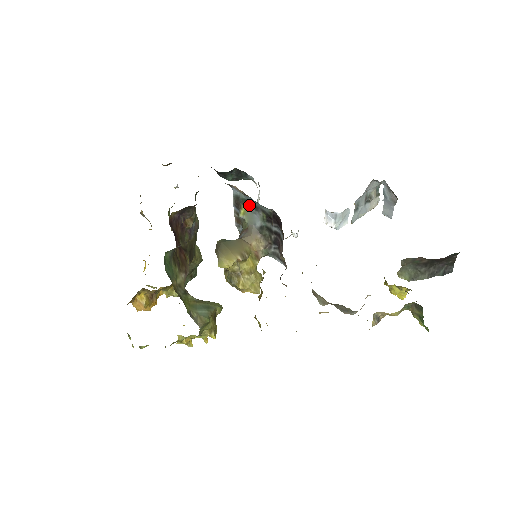
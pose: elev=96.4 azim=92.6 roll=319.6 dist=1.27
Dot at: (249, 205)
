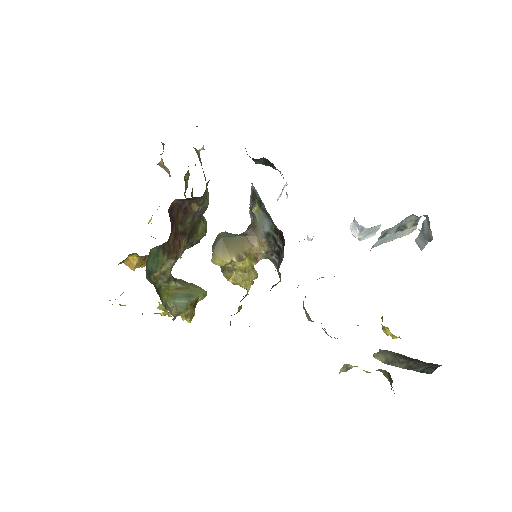
Dot at: (262, 207)
